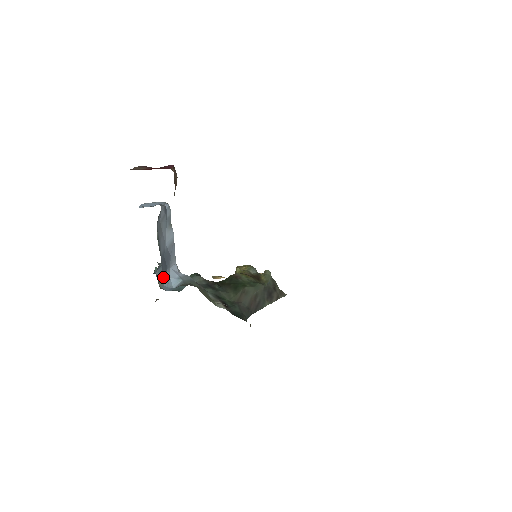
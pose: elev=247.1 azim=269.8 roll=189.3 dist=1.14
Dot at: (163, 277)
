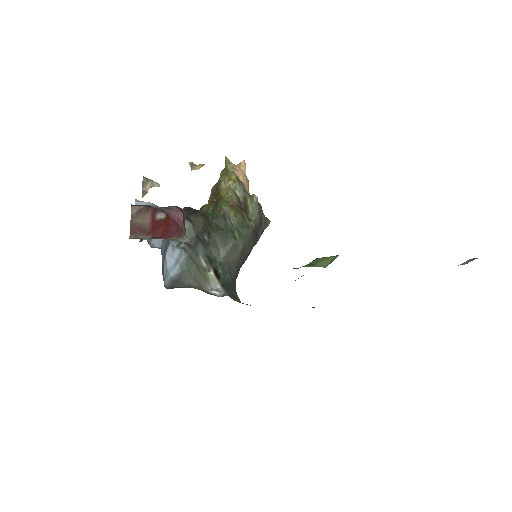
Dot at: occluded
